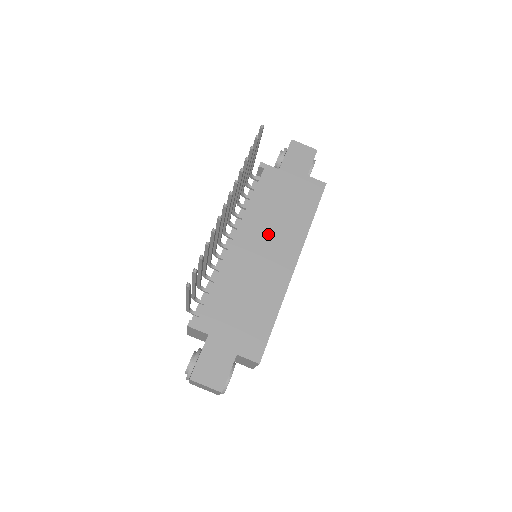
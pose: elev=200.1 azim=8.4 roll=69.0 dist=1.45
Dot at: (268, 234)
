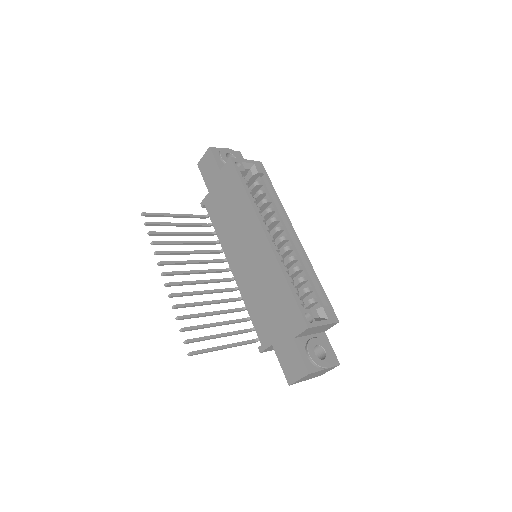
Dot at: (239, 239)
